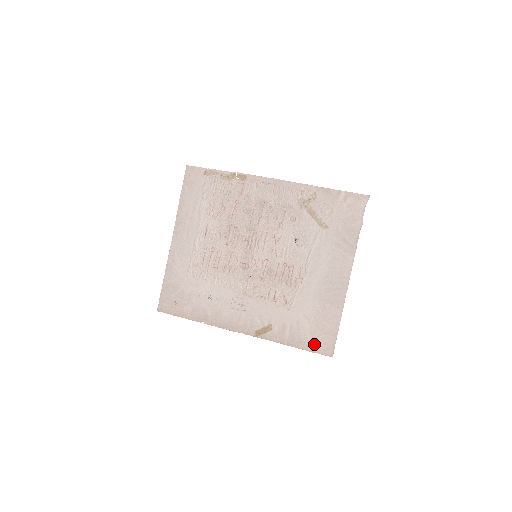
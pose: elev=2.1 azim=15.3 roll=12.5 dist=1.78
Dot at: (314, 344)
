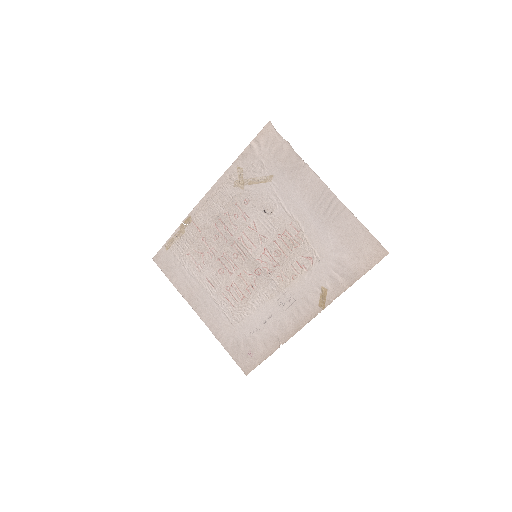
Dot at: (365, 261)
